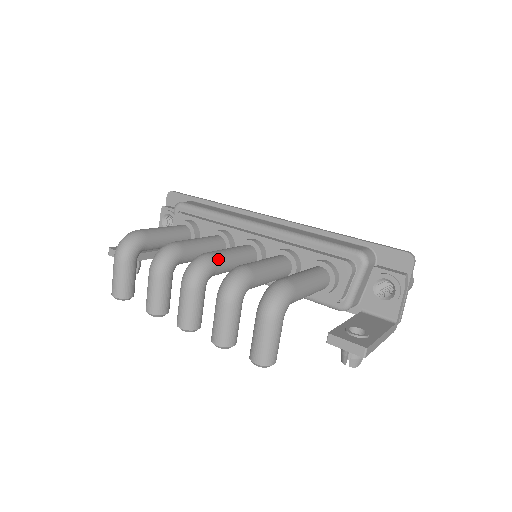
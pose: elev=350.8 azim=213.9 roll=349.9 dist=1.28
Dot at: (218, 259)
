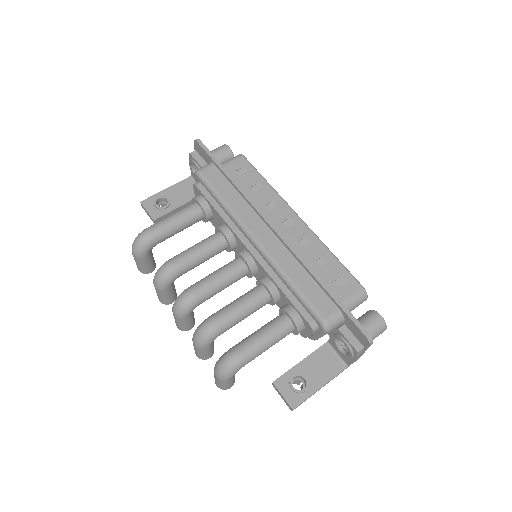
Dot at: (201, 297)
